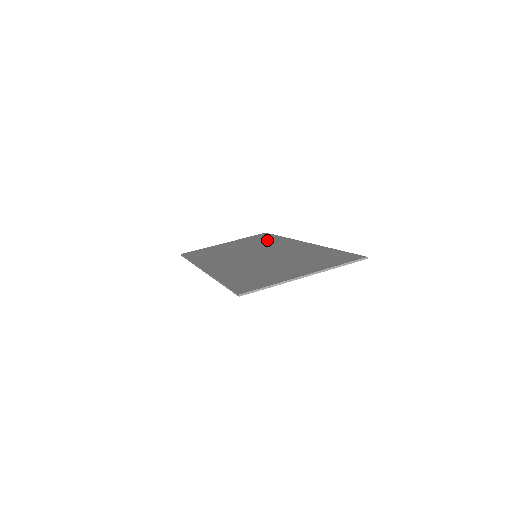
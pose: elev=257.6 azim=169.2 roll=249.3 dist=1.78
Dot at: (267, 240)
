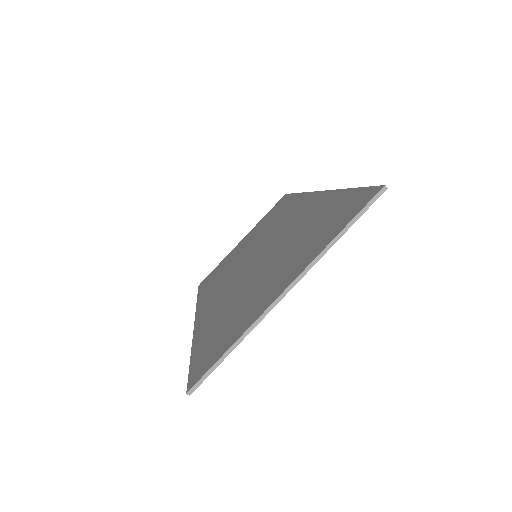
Dot at: (279, 211)
